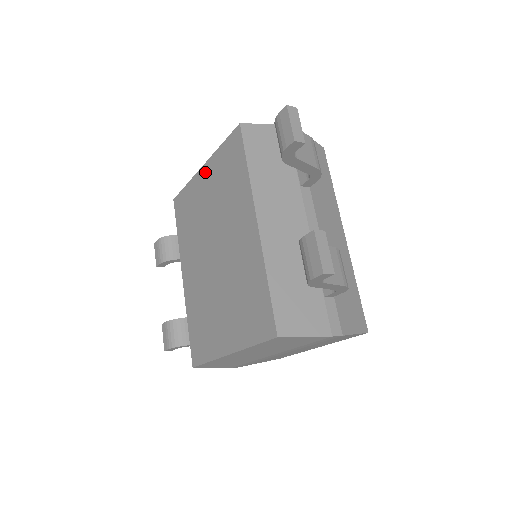
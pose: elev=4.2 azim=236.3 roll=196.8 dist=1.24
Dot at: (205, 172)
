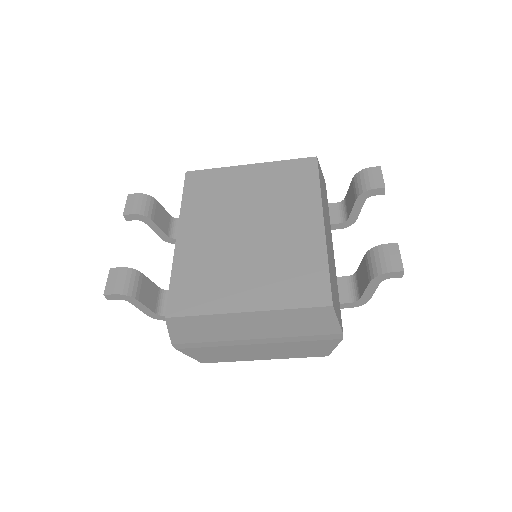
Dot at: (254, 169)
